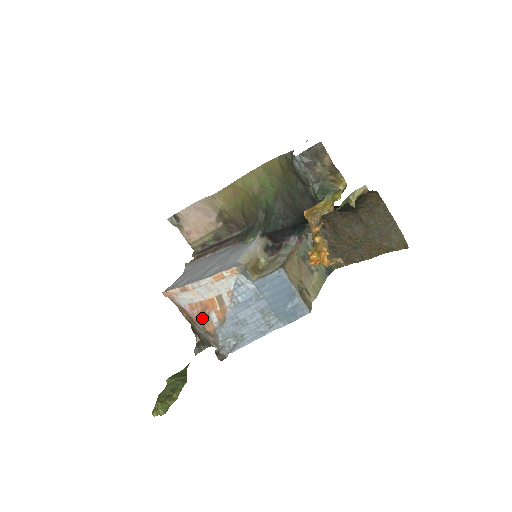
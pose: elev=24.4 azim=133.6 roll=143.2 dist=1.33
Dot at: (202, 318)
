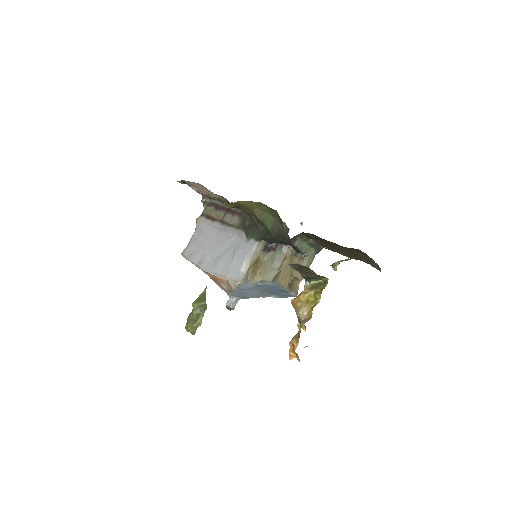
Dot at: (215, 281)
